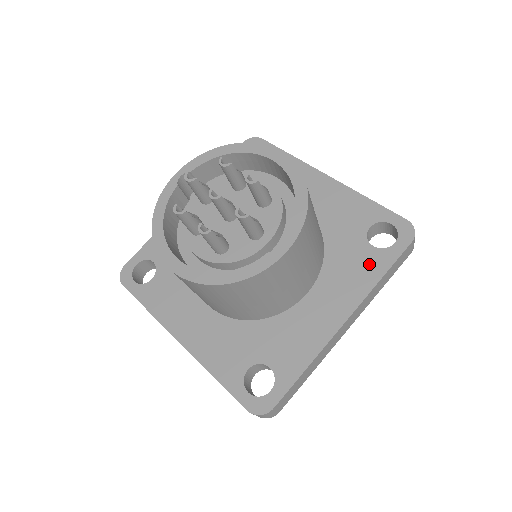
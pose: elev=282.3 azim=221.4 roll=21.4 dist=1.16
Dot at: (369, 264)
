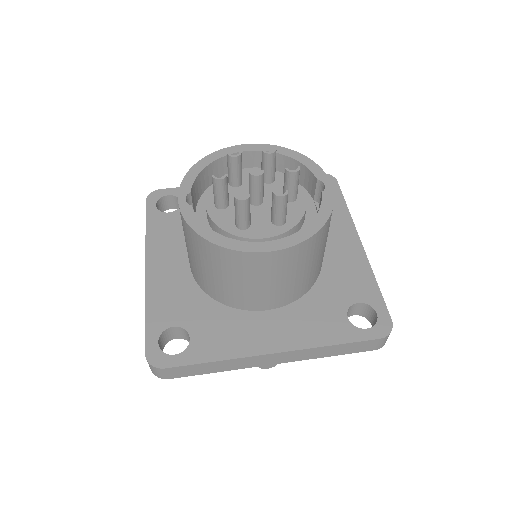
Dot at: occluded
